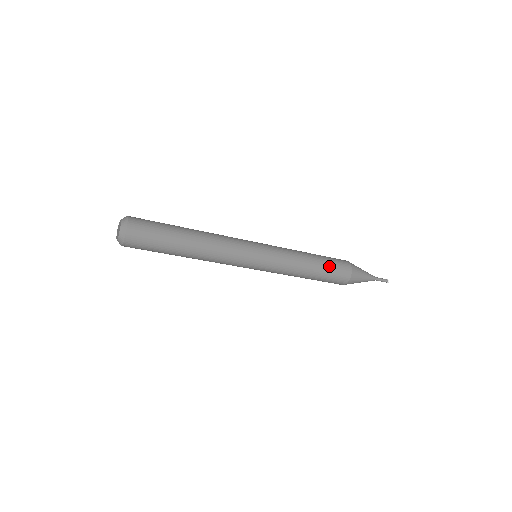
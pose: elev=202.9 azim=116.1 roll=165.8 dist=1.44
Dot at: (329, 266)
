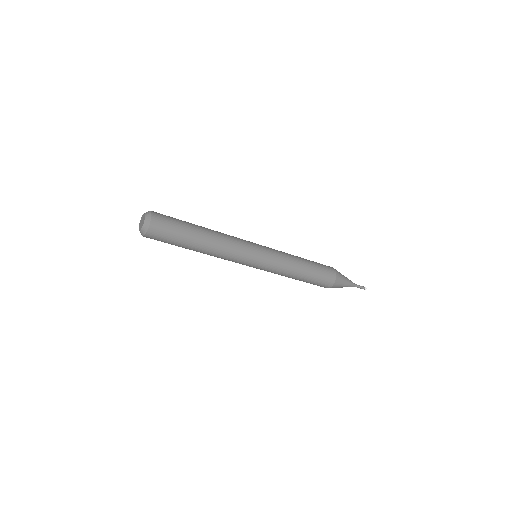
Dot at: (314, 279)
